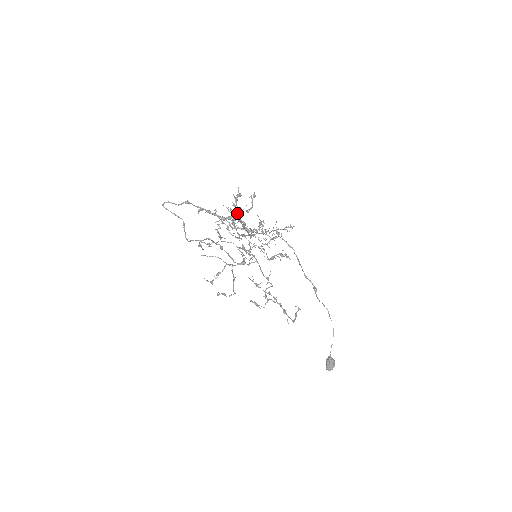
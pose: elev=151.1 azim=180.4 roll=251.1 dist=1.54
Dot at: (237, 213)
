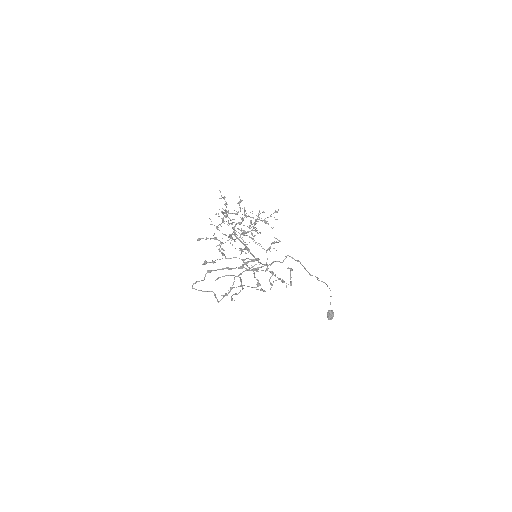
Dot at: (225, 216)
